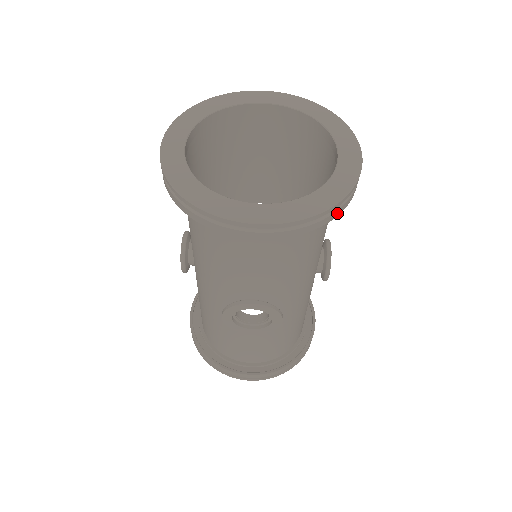
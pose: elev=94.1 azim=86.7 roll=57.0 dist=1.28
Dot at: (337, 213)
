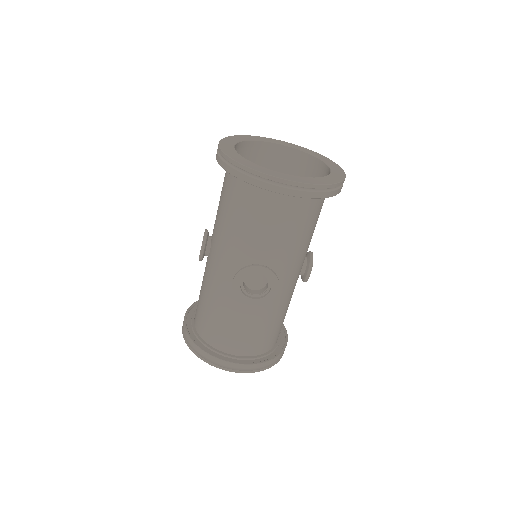
Dot at: (332, 194)
